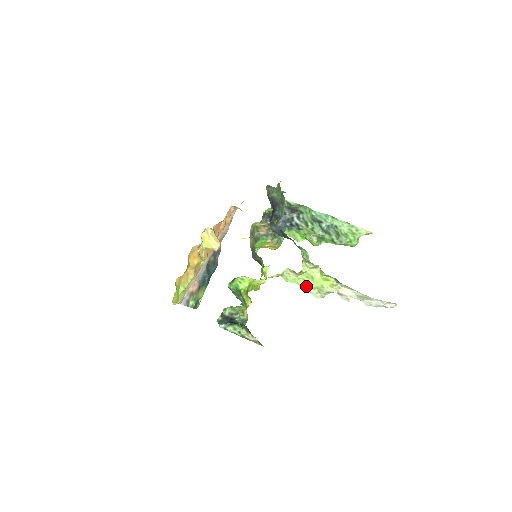
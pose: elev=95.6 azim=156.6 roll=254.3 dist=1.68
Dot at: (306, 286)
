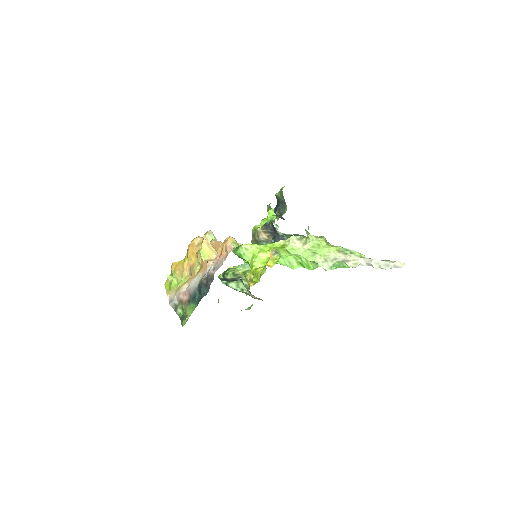
Dot at: (312, 254)
